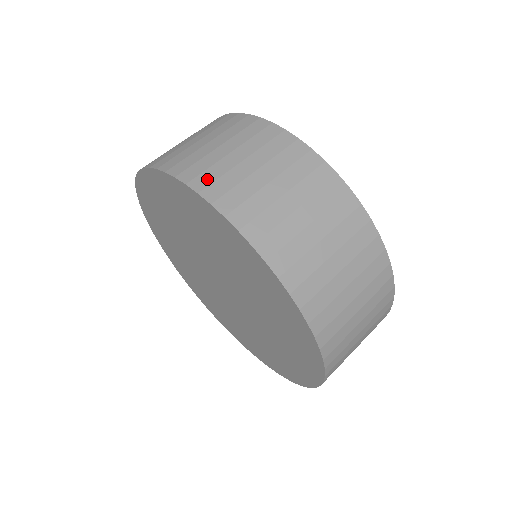
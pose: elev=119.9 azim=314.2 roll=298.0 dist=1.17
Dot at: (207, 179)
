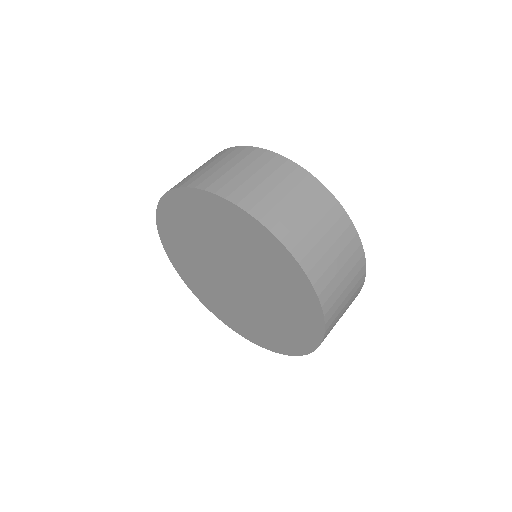
Dot at: (192, 180)
